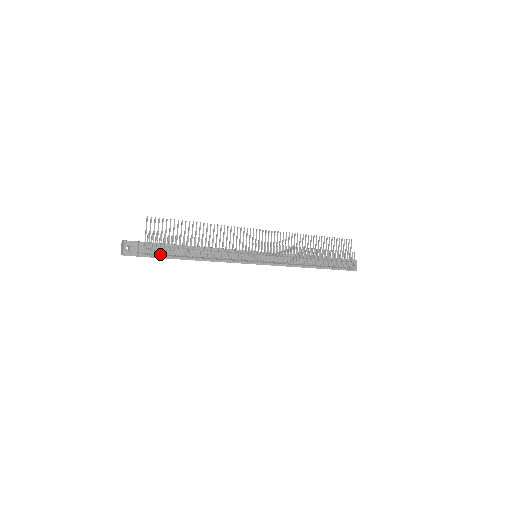
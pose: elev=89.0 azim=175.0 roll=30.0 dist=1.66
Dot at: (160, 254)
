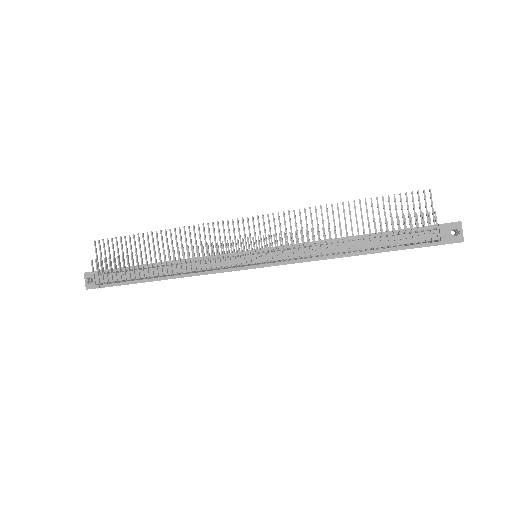
Dot at: (116, 281)
